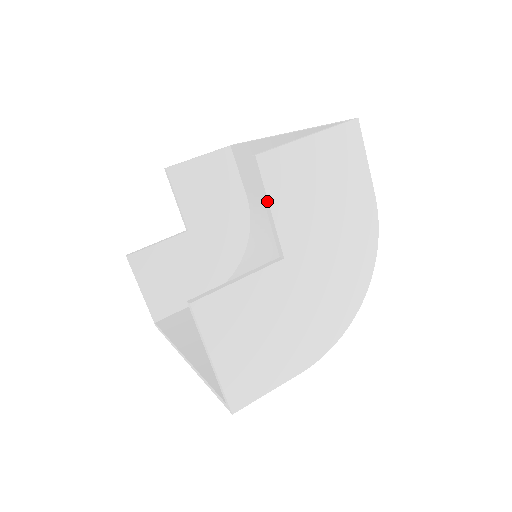
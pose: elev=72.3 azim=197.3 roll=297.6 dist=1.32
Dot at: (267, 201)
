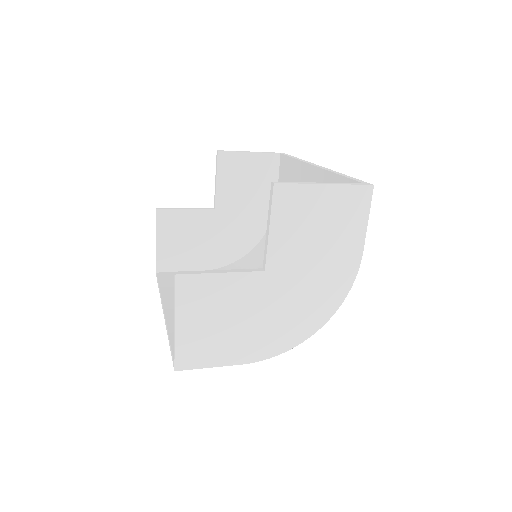
Dot at: (269, 222)
